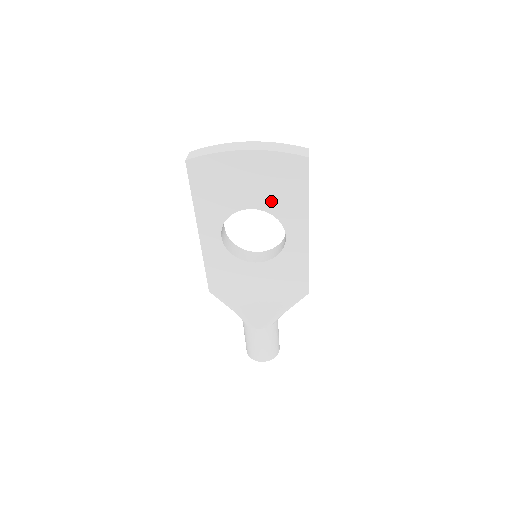
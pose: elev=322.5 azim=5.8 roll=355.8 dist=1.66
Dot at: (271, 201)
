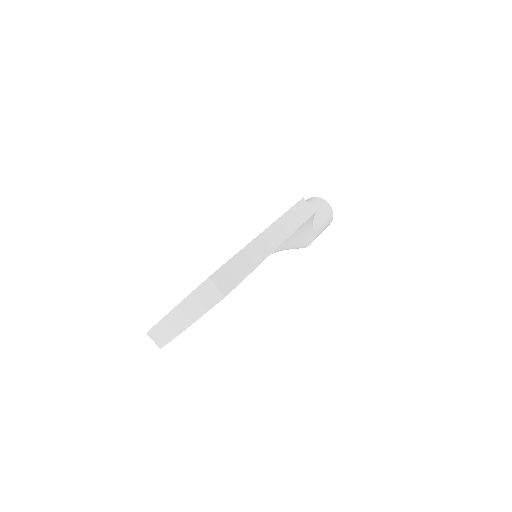
Dot at: occluded
